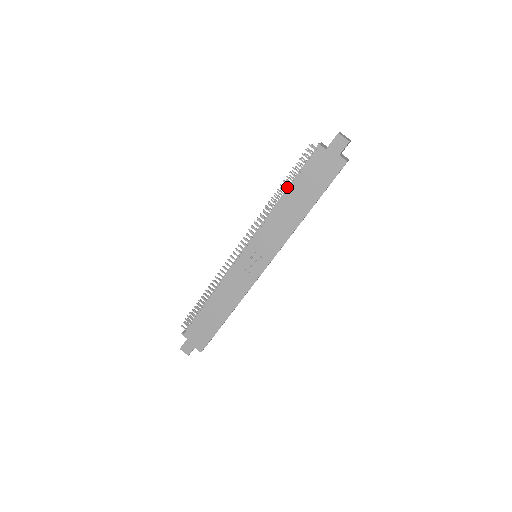
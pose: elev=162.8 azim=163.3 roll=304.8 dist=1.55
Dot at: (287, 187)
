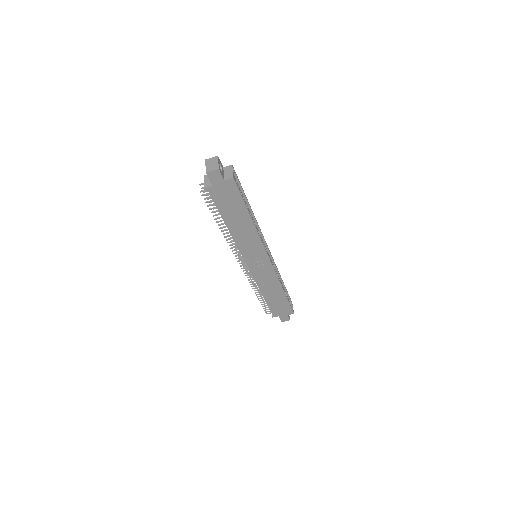
Dot at: occluded
